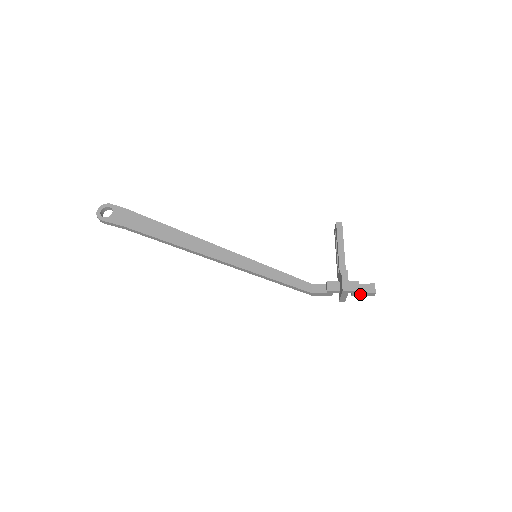
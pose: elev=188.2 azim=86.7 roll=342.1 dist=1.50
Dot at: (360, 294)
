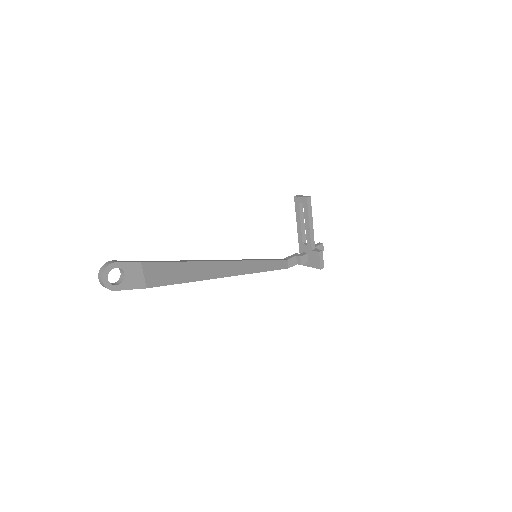
Dot at: occluded
